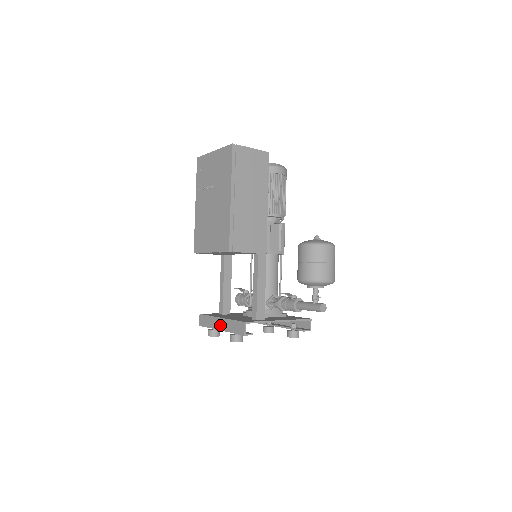
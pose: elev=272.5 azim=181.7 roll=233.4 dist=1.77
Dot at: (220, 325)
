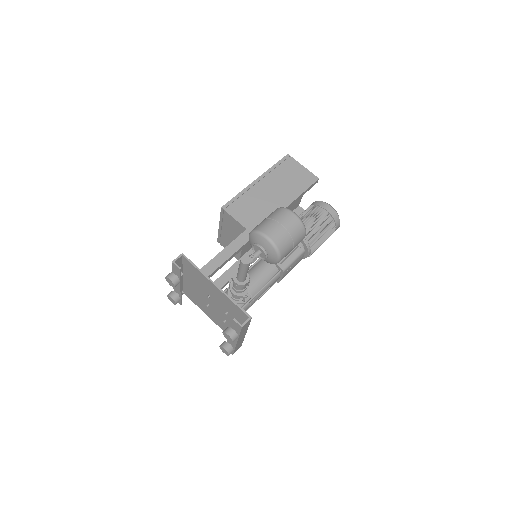
Dot at: occluded
